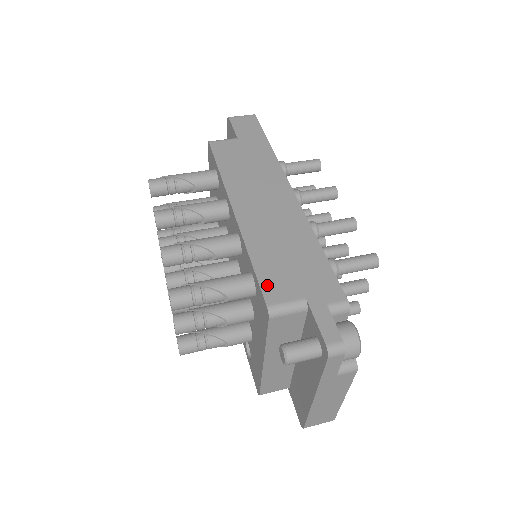
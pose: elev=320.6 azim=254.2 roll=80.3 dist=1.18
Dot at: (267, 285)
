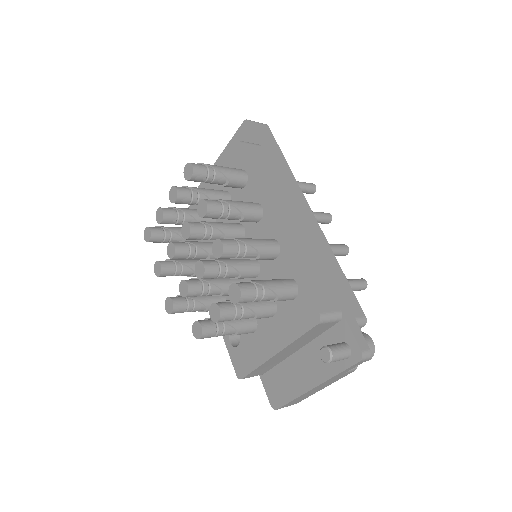
Dot at: (316, 295)
